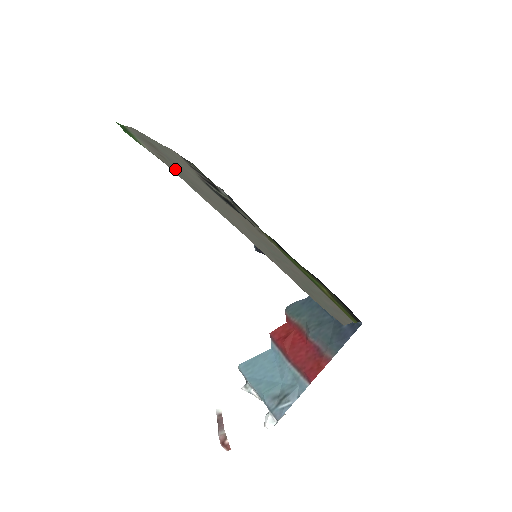
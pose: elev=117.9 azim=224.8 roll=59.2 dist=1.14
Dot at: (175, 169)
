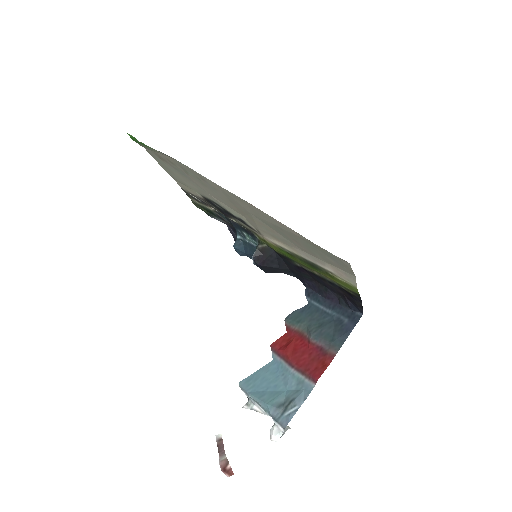
Dot at: (183, 168)
